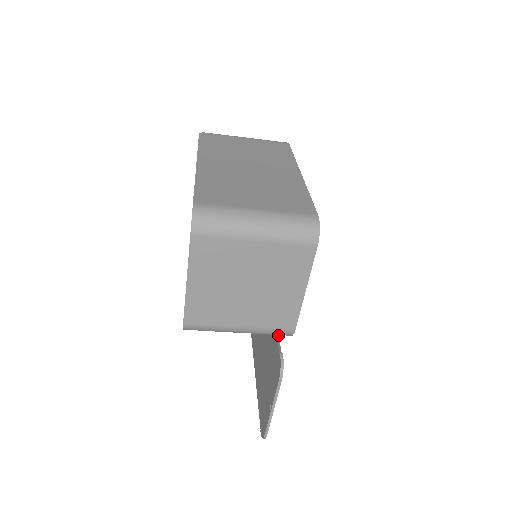
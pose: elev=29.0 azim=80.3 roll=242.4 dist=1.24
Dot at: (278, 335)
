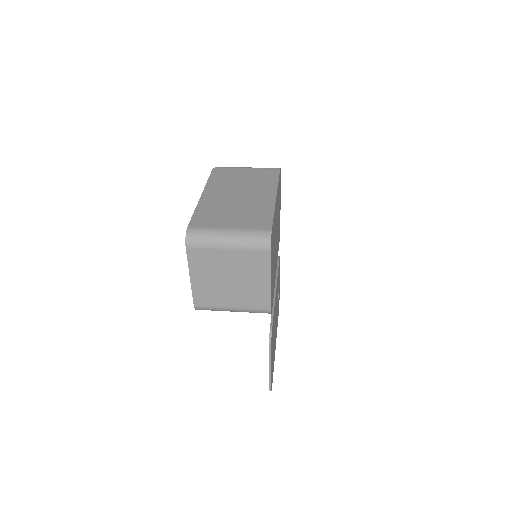
Dot at: (273, 314)
